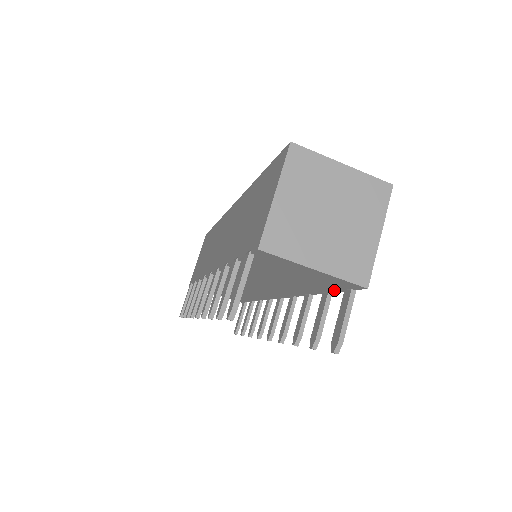
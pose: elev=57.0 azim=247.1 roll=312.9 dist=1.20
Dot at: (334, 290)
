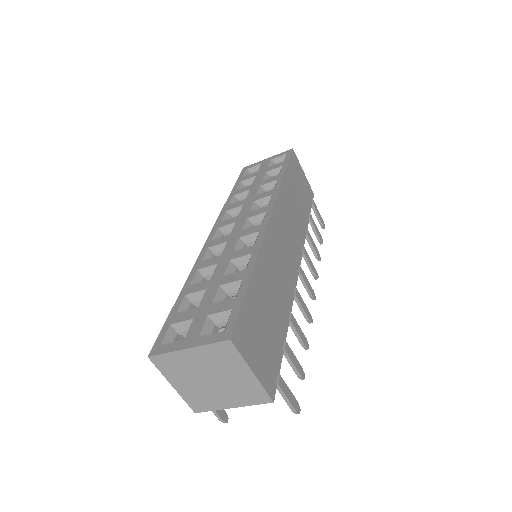
Dot at: occluded
